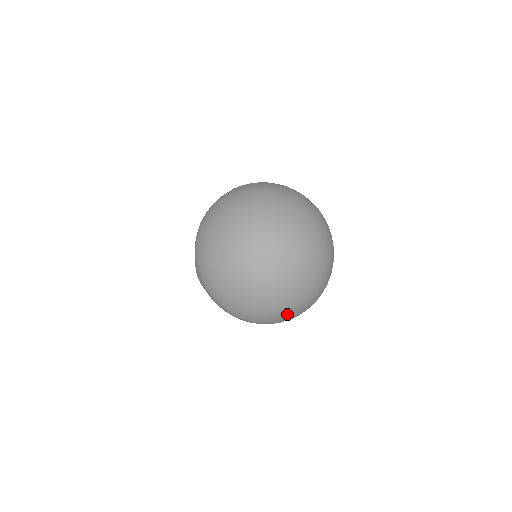
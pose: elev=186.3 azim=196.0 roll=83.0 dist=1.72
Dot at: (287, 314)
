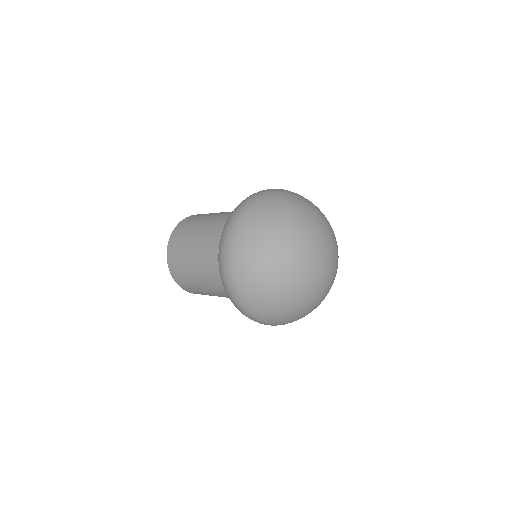
Dot at: (269, 309)
